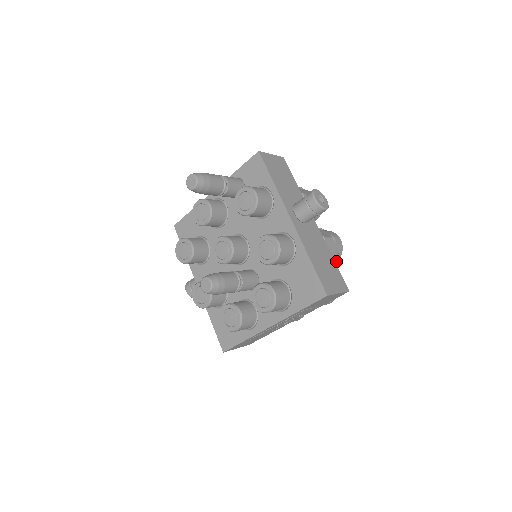
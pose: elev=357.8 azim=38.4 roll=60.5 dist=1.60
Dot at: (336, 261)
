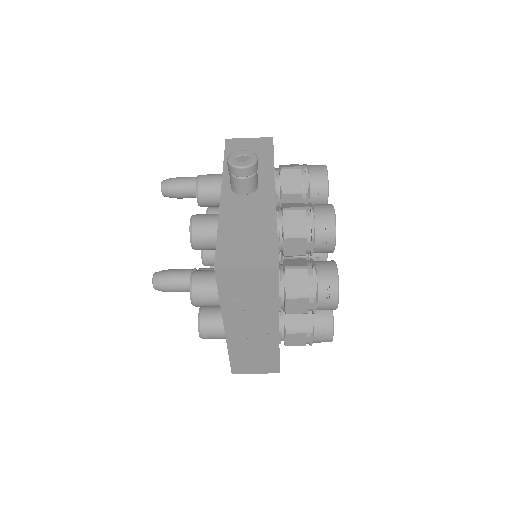
Dot at: (334, 242)
